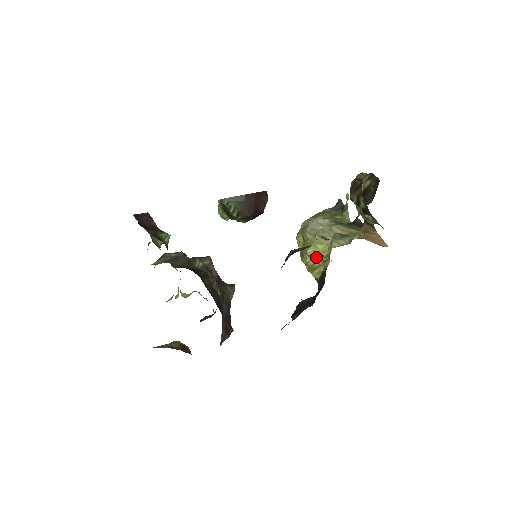
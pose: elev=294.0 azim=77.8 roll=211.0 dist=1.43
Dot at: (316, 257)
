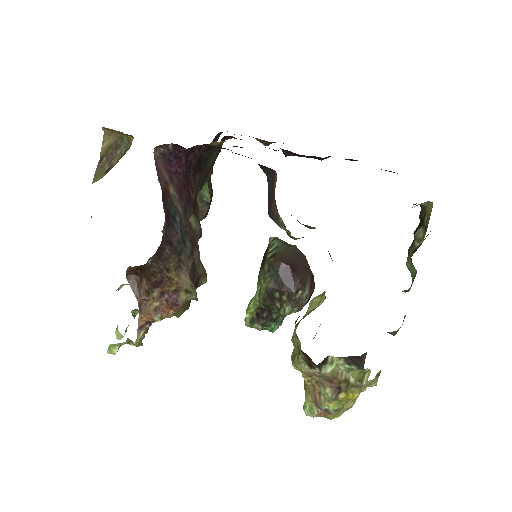
Dot at: (319, 298)
